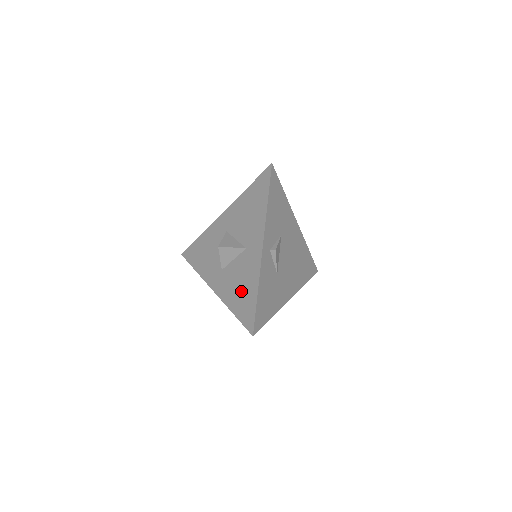
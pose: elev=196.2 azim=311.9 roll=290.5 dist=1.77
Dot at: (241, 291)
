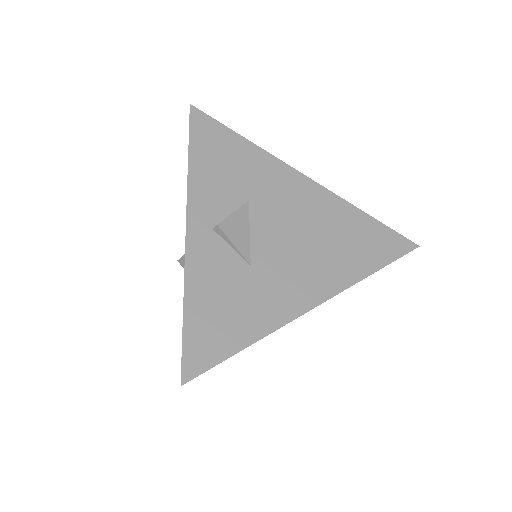
Dot at: occluded
